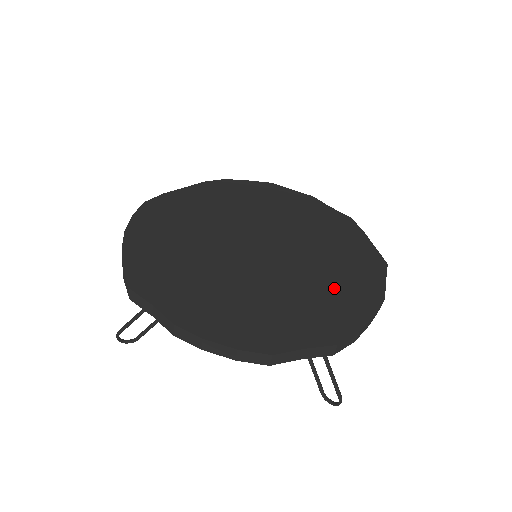
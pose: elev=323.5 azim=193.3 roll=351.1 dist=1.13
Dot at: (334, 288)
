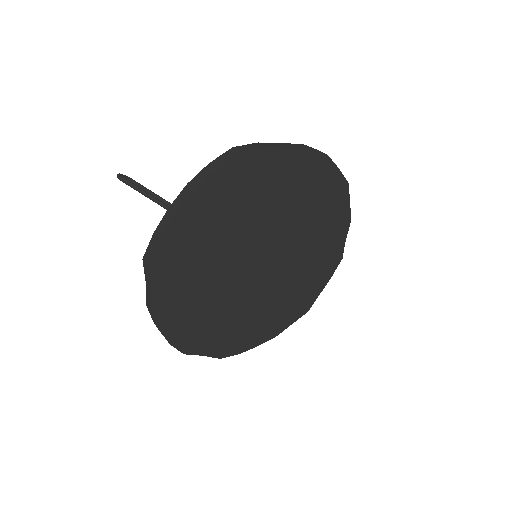
Dot at: (262, 319)
